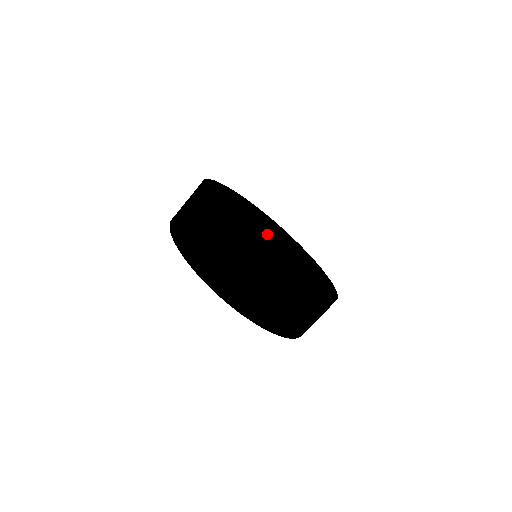
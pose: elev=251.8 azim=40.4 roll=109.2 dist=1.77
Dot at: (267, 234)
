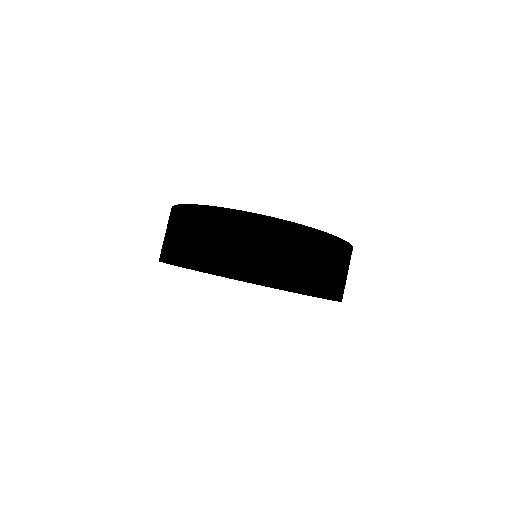
Dot at: occluded
